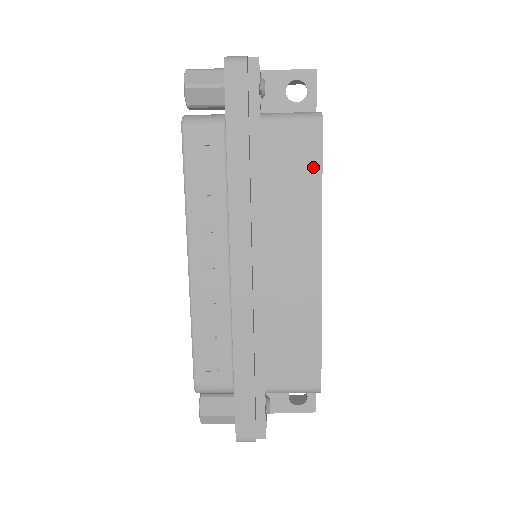
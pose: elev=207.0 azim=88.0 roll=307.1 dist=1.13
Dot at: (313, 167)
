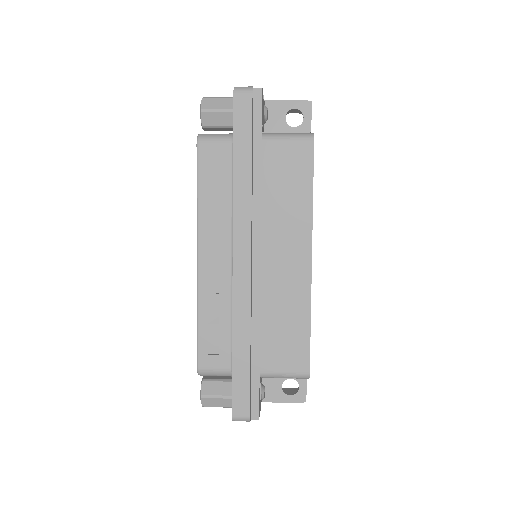
Dot at: (305, 178)
